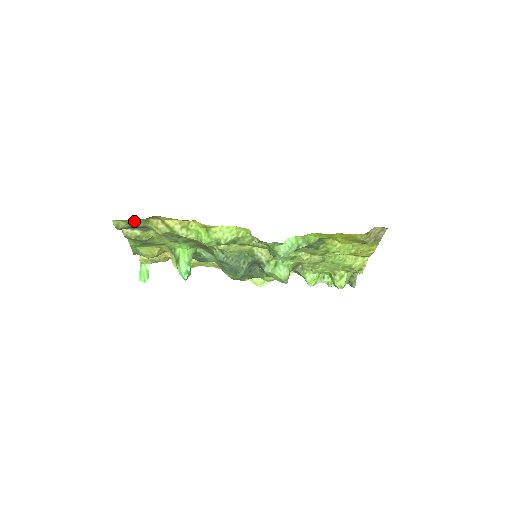
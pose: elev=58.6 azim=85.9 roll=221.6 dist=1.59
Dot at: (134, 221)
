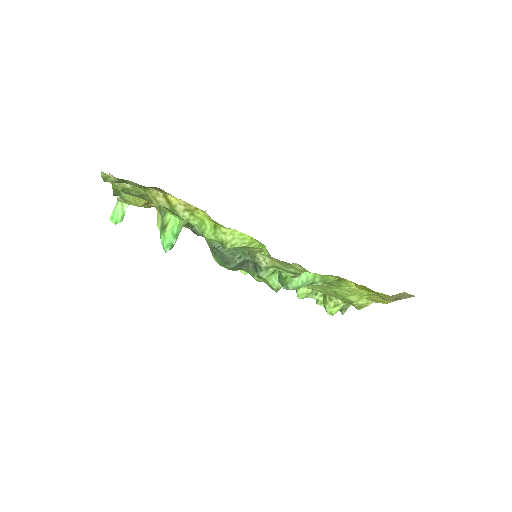
Dot at: (129, 181)
